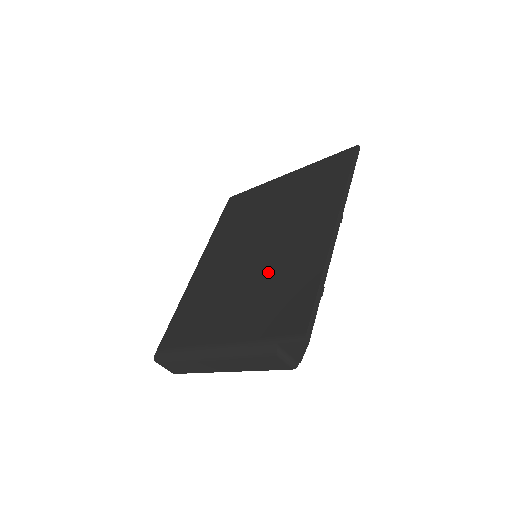
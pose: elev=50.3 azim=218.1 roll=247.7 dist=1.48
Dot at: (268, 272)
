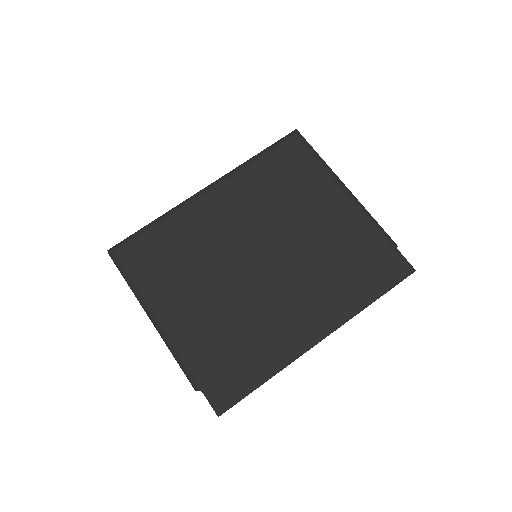
Dot at: (247, 308)
